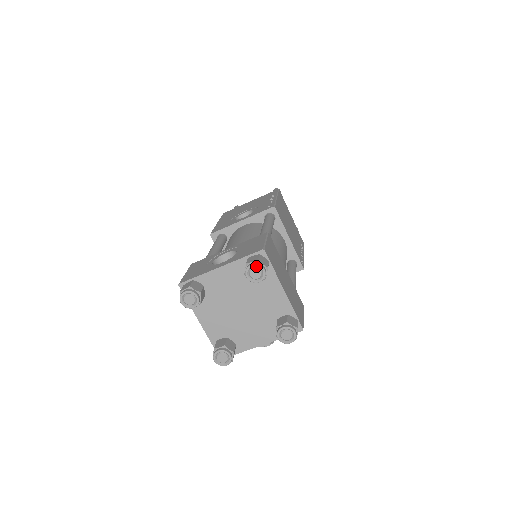
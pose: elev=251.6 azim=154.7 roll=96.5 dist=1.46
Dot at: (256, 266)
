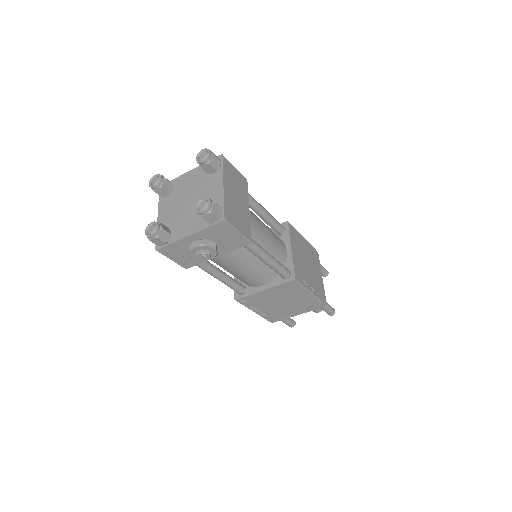
Dot at: (205, 150)
